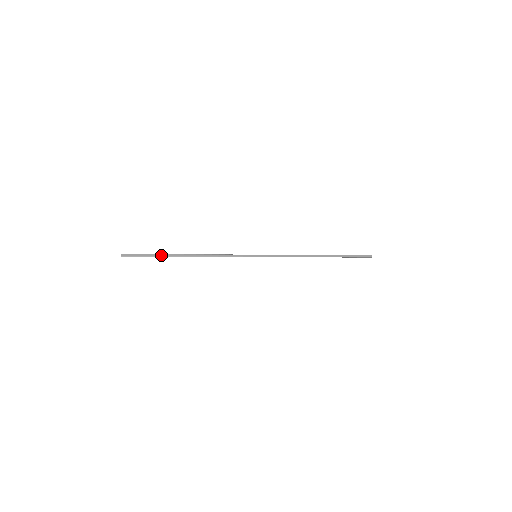
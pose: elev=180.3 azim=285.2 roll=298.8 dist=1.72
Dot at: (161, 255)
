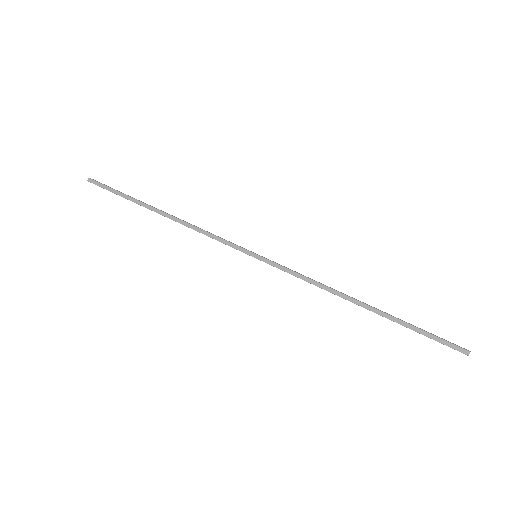
Dot at: (131, 198)
